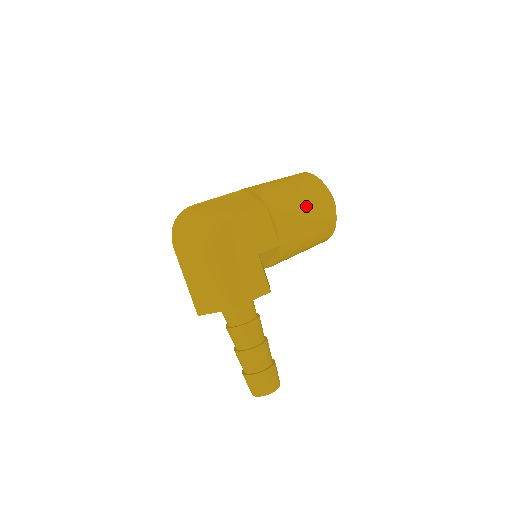
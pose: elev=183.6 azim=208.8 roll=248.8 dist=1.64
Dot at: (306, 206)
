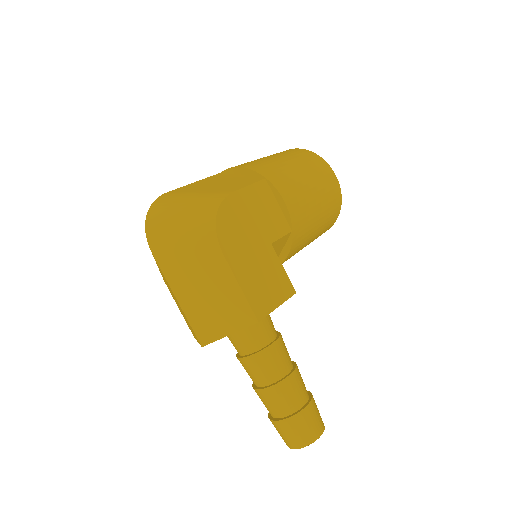
Dot at: (310, 180)
